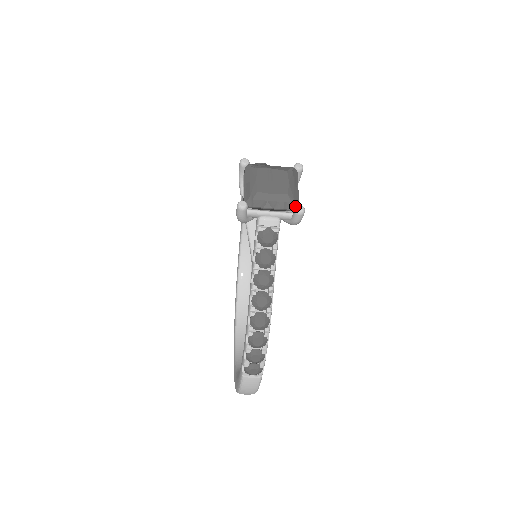
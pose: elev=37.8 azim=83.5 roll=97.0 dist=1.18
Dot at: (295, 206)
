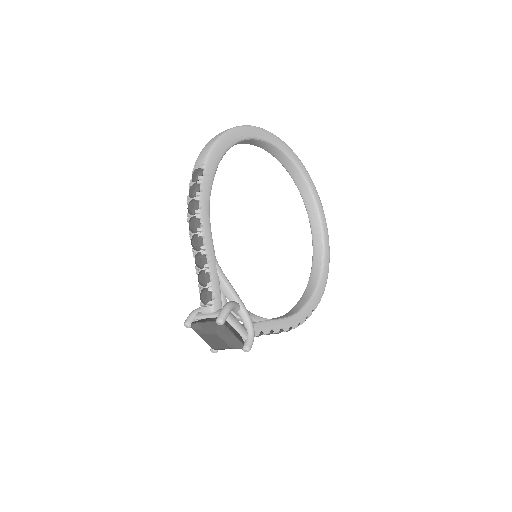
Dot at: occluded
